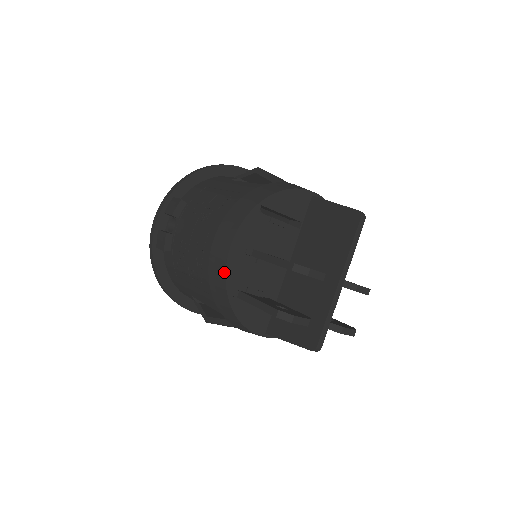
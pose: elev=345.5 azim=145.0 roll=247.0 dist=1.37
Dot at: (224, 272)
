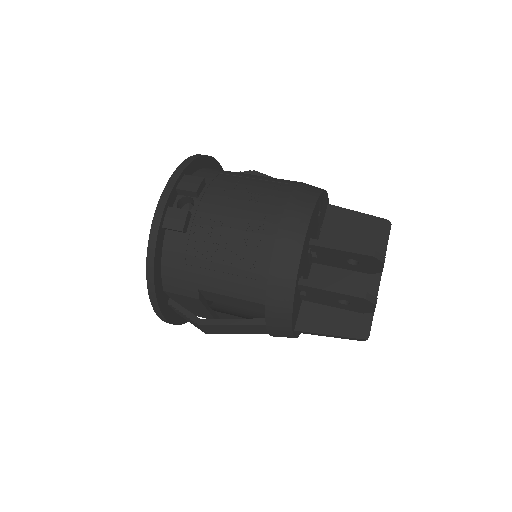
Dot at: (299, 254)
